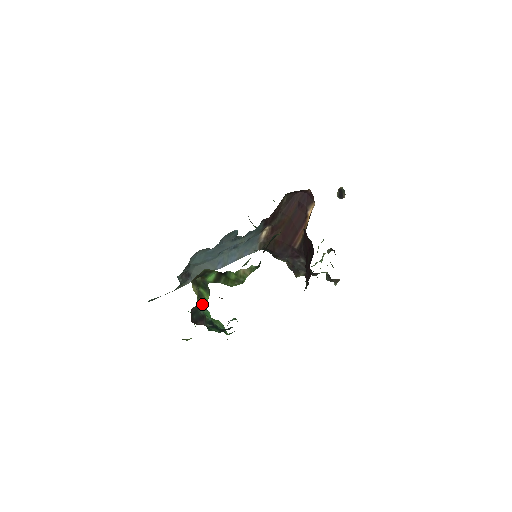
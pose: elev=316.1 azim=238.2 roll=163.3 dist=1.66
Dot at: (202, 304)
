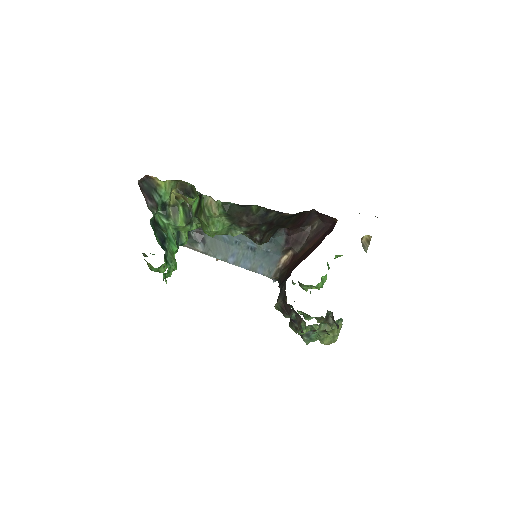
Dot at: (171, 218)
